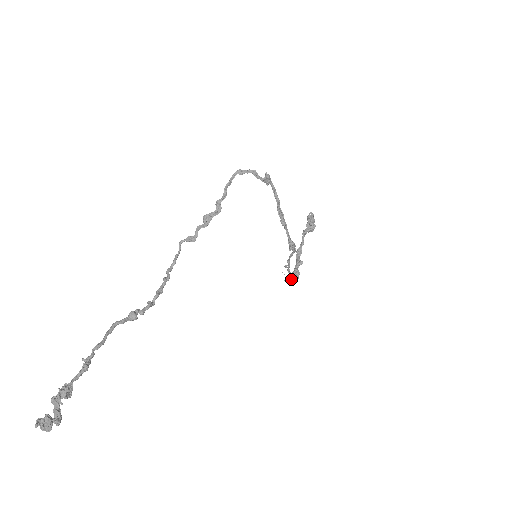
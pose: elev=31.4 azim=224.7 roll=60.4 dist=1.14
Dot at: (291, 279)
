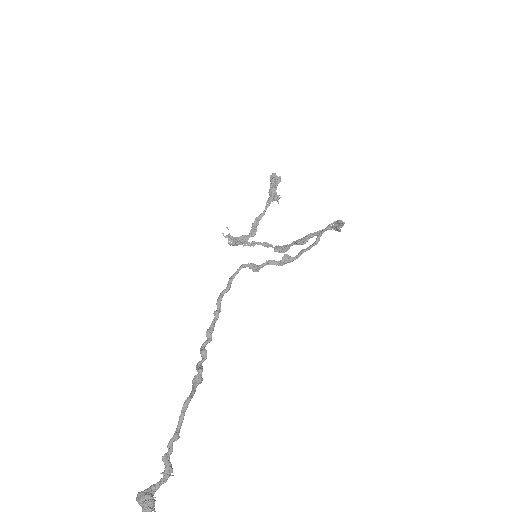
Dot at: (234, 243)
